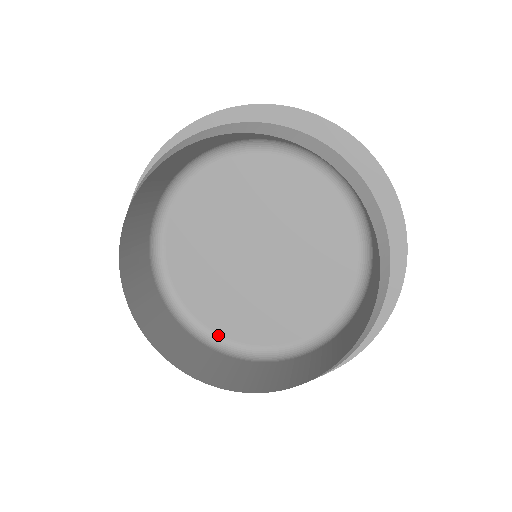
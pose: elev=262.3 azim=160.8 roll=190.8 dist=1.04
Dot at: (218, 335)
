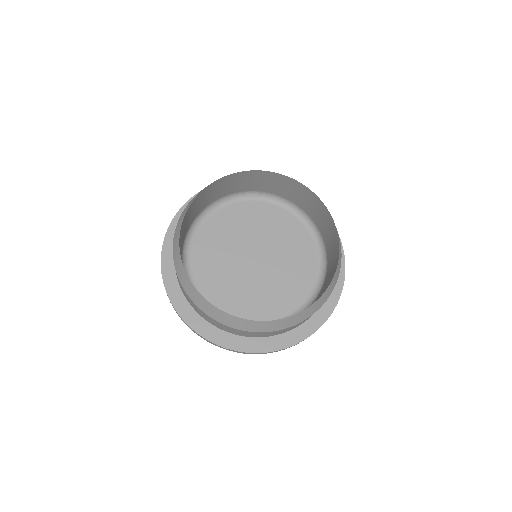
Dot at: occluded
